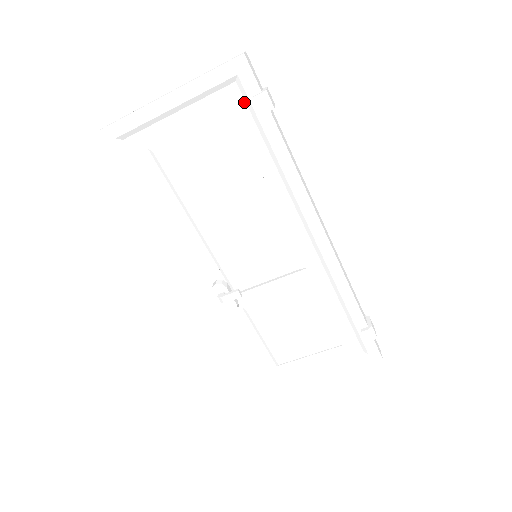
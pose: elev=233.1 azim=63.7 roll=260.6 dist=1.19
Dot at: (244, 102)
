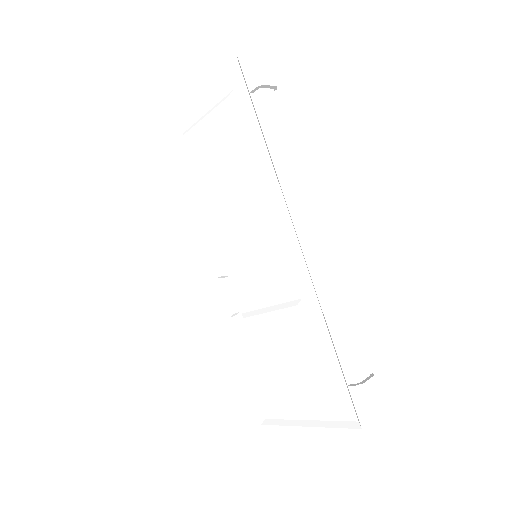
Dot at: (244, 82)
